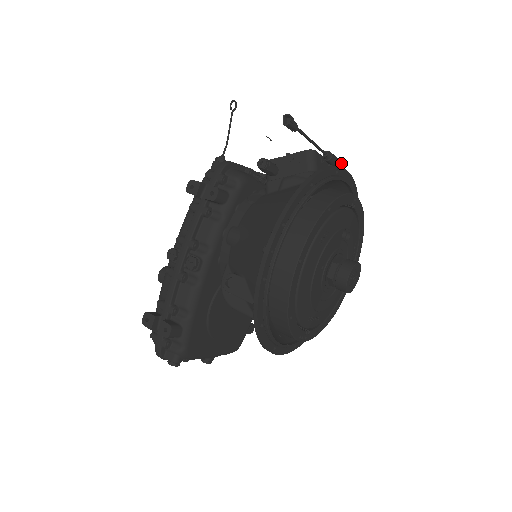
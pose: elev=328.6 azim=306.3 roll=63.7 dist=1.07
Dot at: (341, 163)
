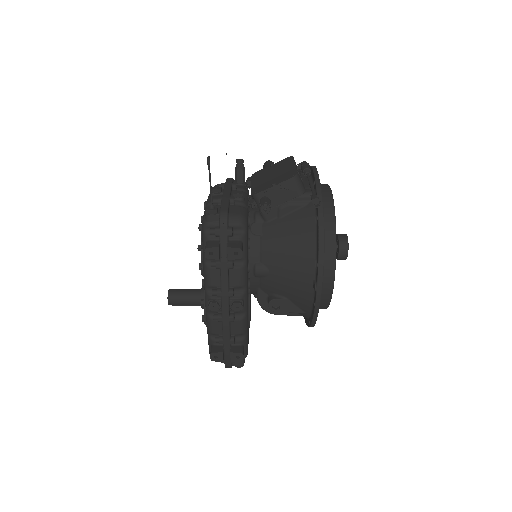
Dot at: (308, 163)
